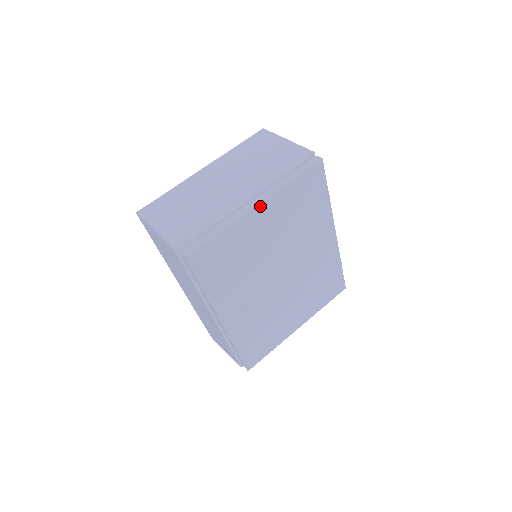
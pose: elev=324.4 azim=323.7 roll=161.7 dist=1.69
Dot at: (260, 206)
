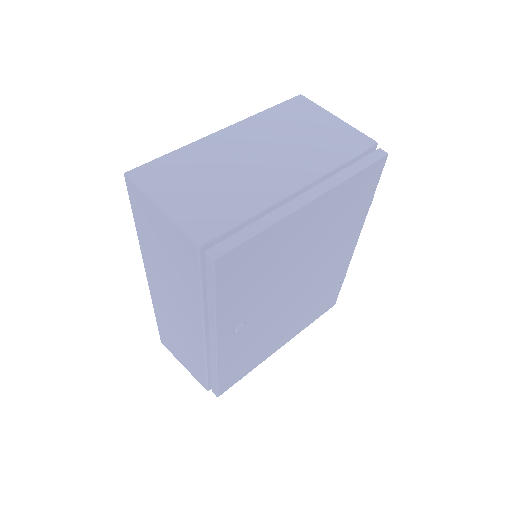
Dot at: (314, 202)
